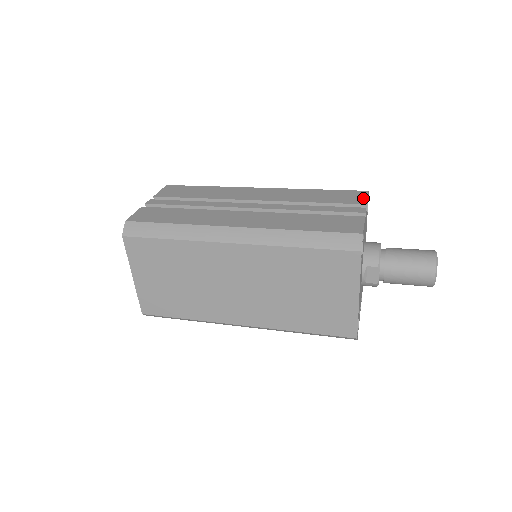
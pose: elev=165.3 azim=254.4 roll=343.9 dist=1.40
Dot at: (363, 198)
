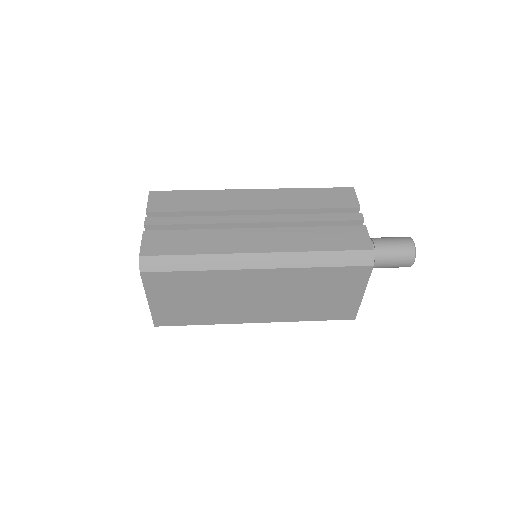
Dot at: (354, 199)
